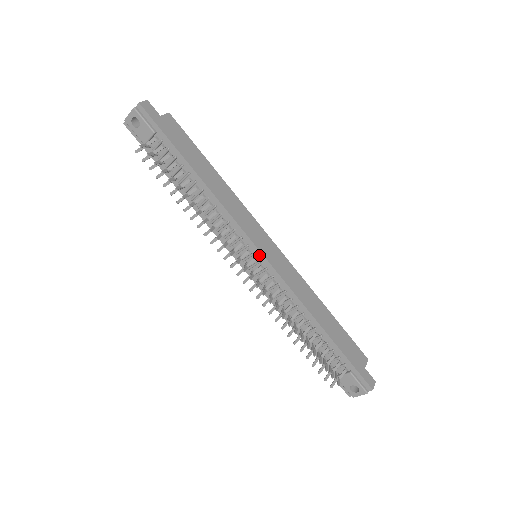
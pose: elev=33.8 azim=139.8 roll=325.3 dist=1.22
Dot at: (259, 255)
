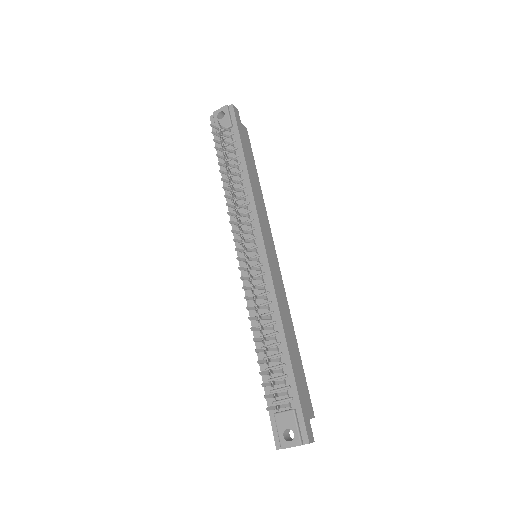
Dot at: (262, 249)
